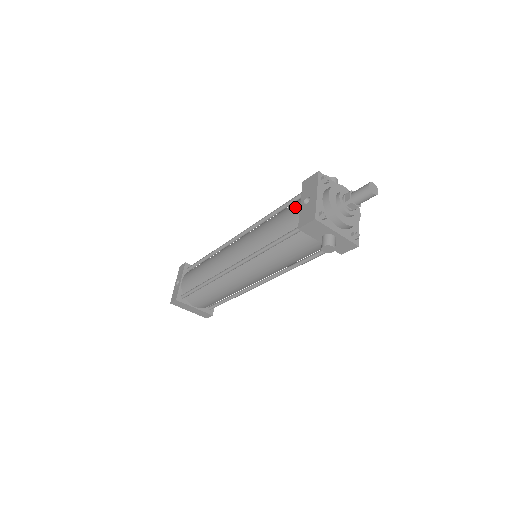
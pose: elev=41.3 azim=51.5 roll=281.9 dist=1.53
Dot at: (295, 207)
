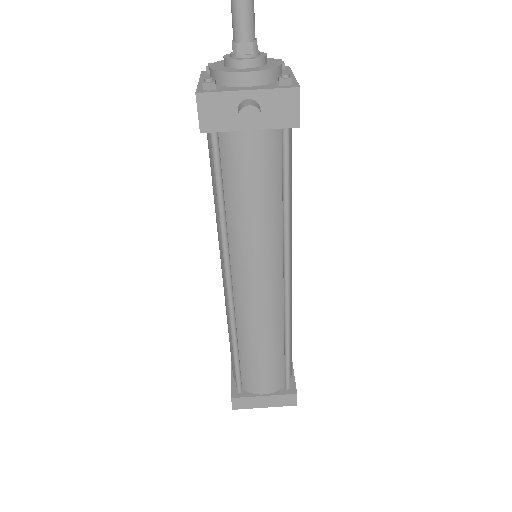
Dot at: occluded
